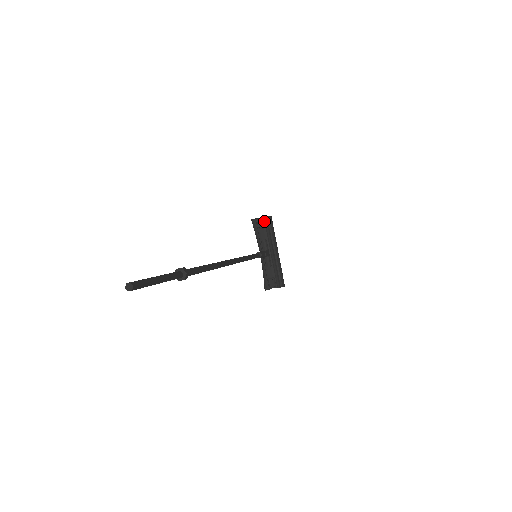
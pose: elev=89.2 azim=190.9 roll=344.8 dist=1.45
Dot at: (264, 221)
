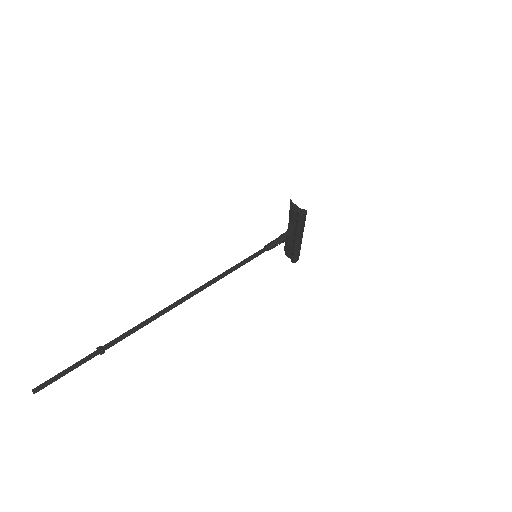
Dot at: (296, 213)
